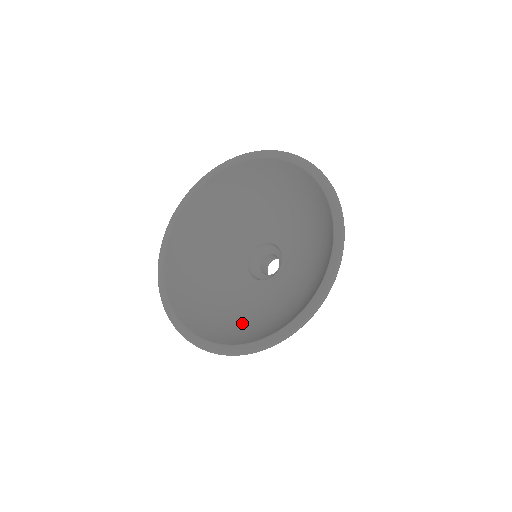
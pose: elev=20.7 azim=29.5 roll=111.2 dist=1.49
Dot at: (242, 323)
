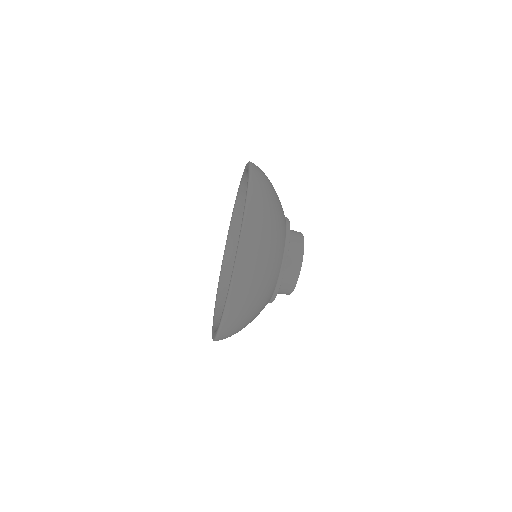
Dot at: occluded
